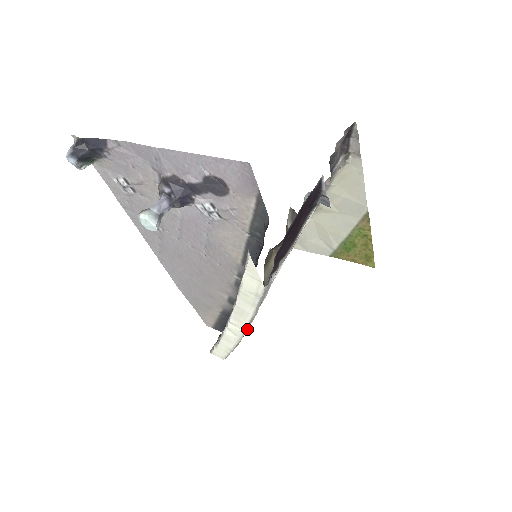
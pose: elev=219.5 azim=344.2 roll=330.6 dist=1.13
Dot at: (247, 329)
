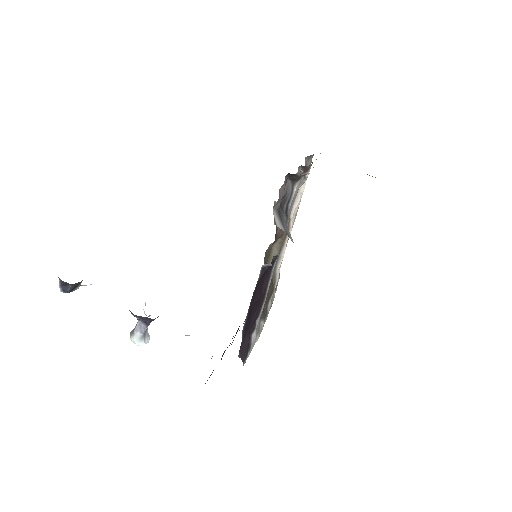
Dot at: (265, 321)
